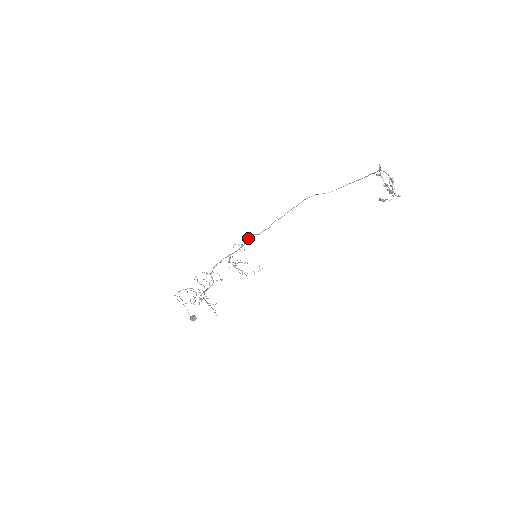
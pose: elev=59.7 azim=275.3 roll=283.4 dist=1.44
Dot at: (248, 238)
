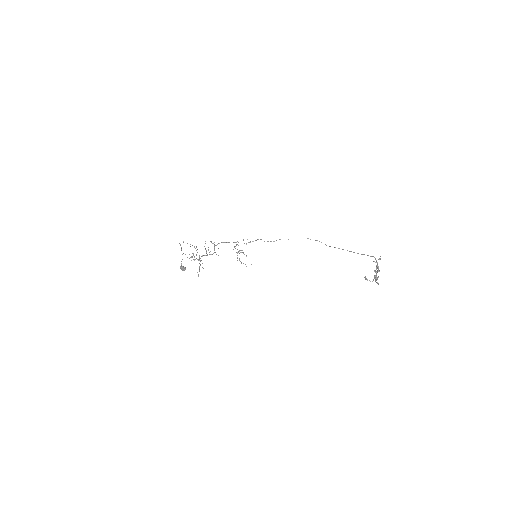
Dot at: (257, 239)
